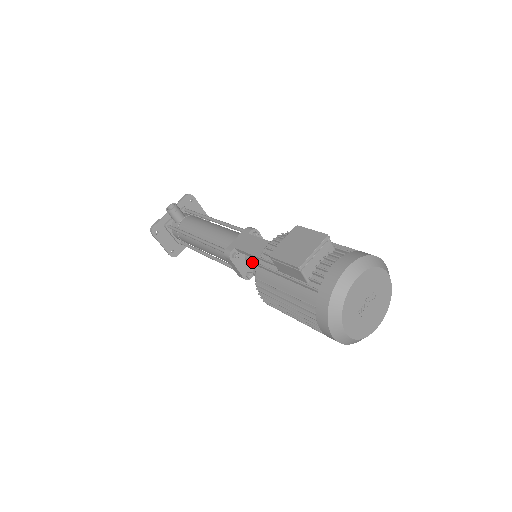
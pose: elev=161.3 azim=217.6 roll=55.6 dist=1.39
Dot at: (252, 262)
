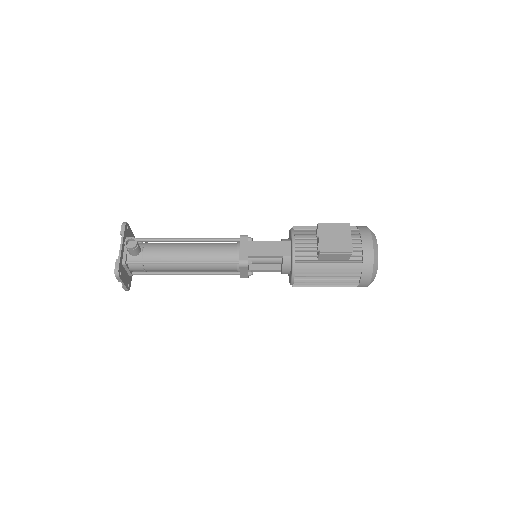
Dot at: (258, 262)
